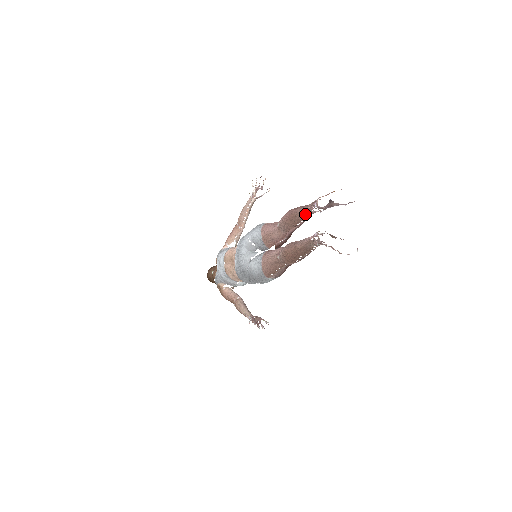
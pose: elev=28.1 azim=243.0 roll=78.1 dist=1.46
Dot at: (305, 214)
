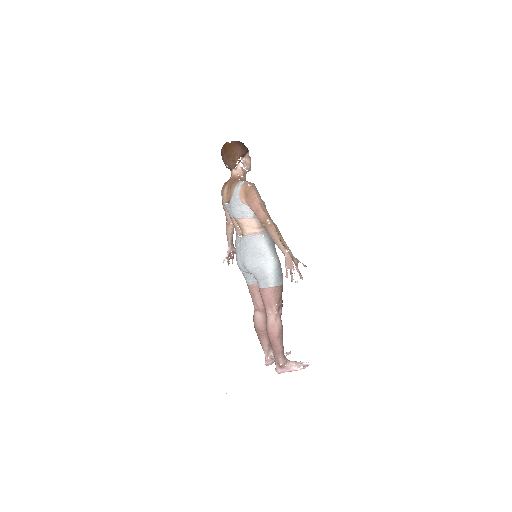
Dot at: (274, 353)
